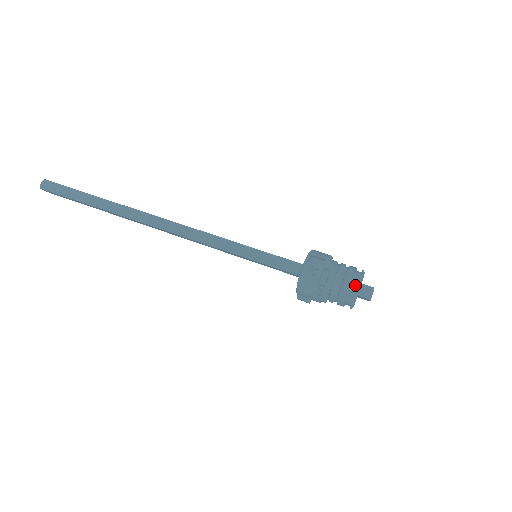
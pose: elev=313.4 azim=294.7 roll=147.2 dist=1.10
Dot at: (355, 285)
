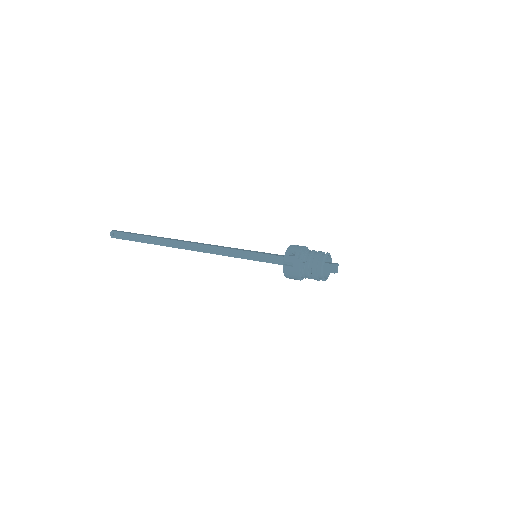
Dot at: (326, 254)
